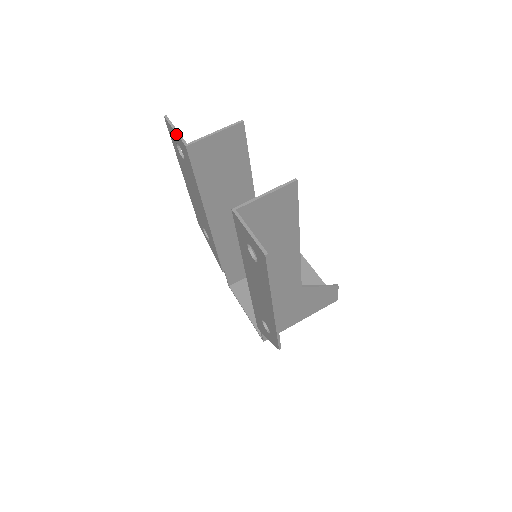
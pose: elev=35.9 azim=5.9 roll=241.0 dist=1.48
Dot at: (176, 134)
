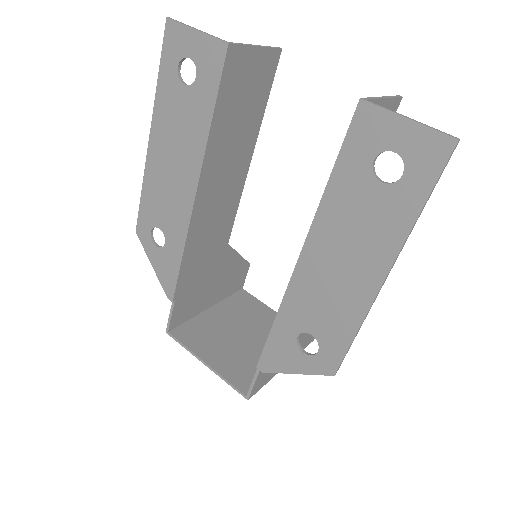
Dot at: (200, 34)
